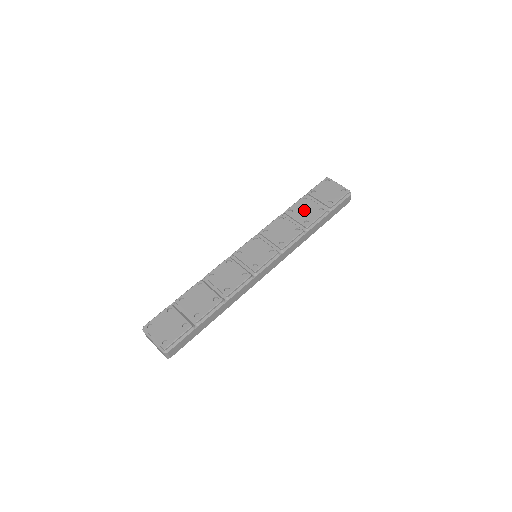
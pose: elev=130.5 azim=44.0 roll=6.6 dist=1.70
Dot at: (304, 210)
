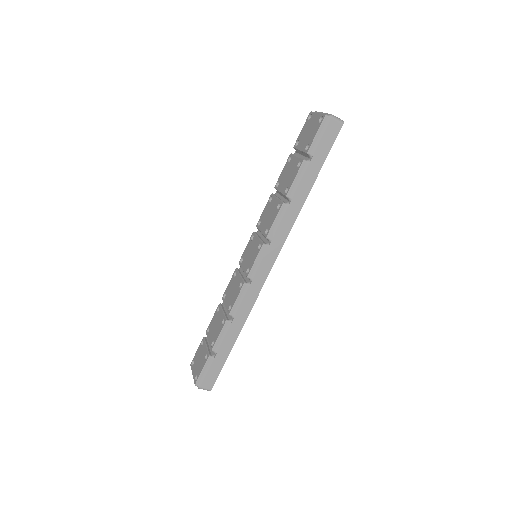
Dot at: (287, 175)
